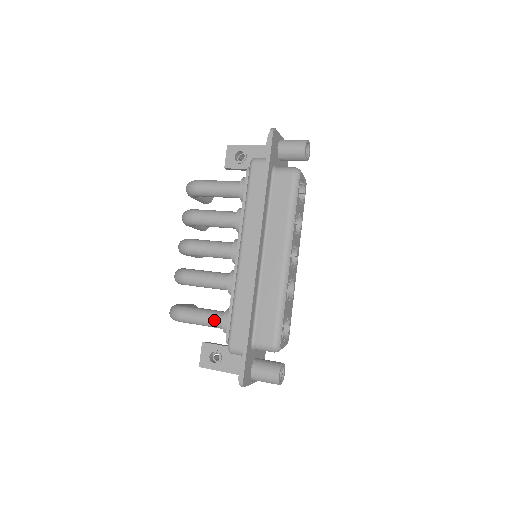
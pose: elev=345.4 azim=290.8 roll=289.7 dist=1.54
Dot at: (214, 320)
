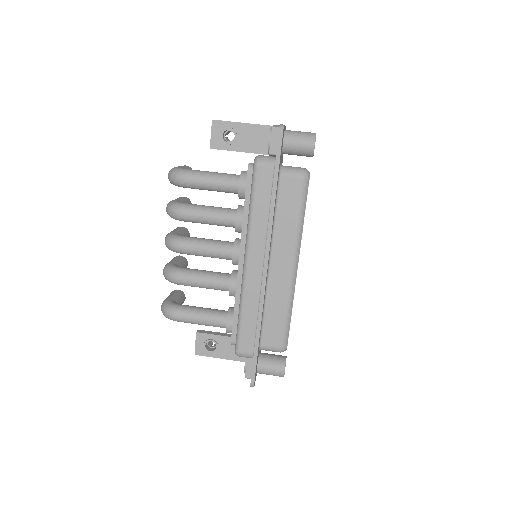
Dot at: (216, 322)
